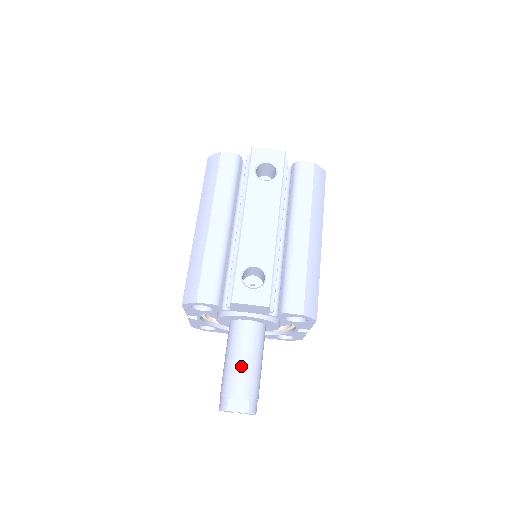
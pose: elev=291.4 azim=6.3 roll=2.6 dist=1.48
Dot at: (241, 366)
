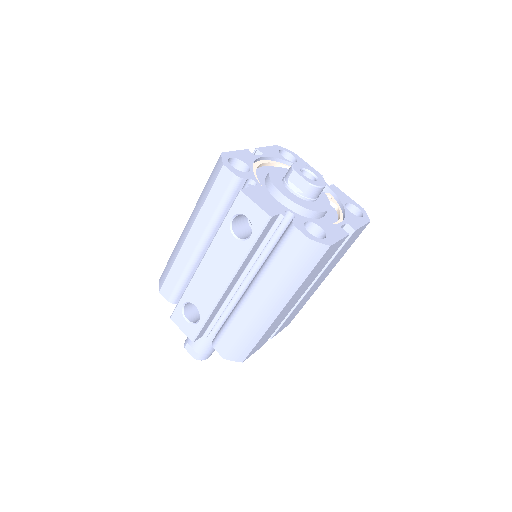
Dot at: occluded
